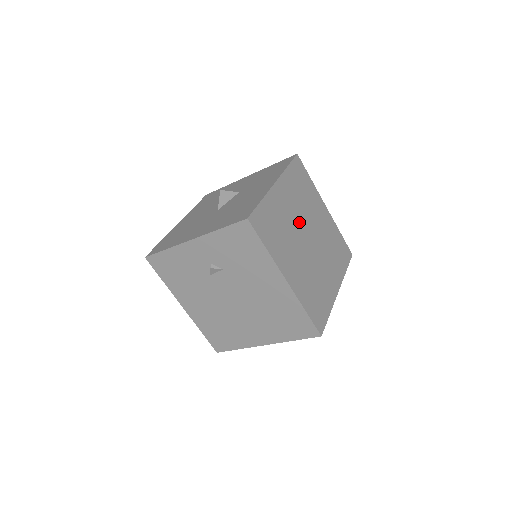
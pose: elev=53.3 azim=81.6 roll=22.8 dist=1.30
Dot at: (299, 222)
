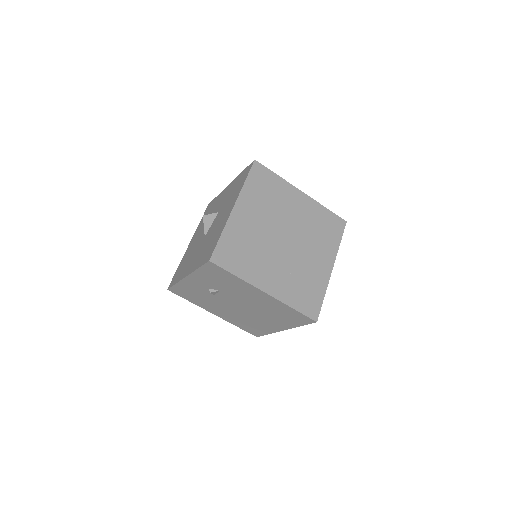
Dot at: (270, 229)
